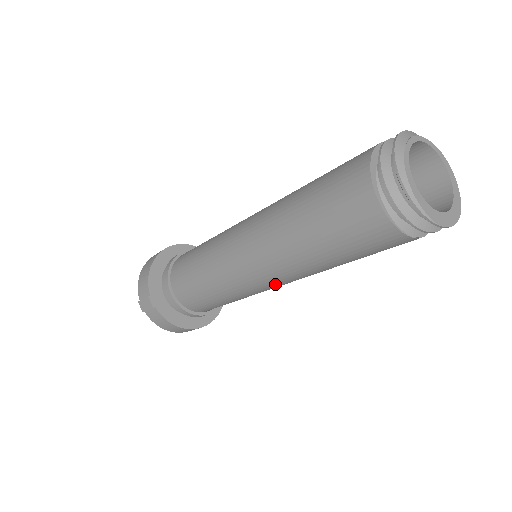
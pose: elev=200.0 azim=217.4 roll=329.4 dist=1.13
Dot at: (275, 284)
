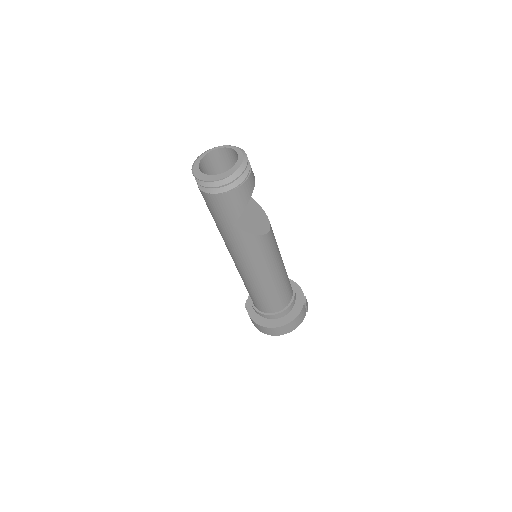
Dot at: (239, 262)
